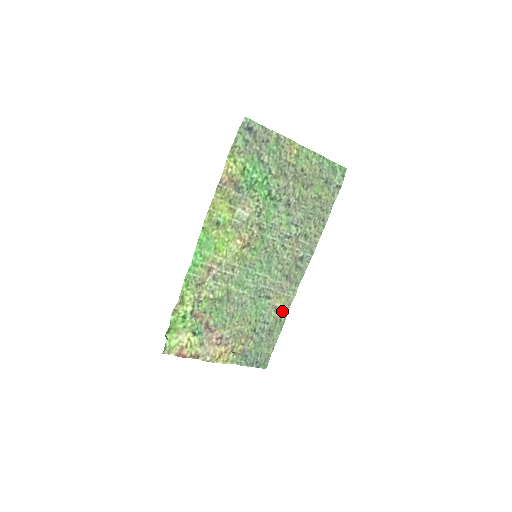
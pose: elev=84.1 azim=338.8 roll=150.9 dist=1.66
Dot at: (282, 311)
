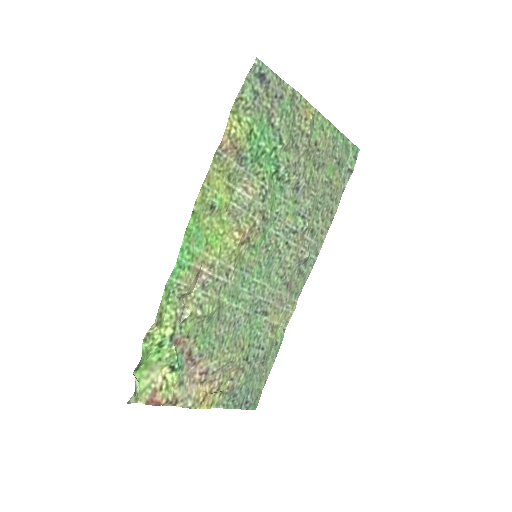
Dot at: (278, 331)
